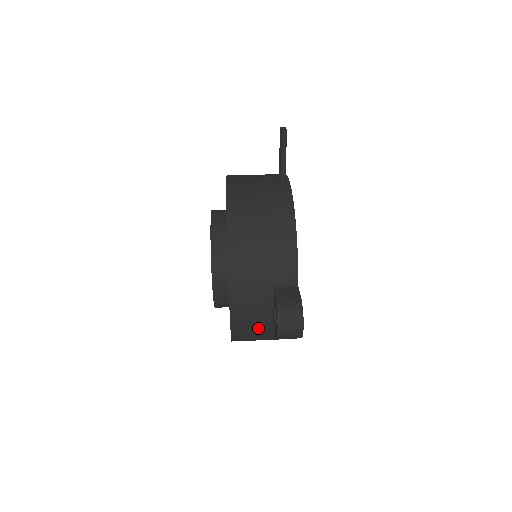
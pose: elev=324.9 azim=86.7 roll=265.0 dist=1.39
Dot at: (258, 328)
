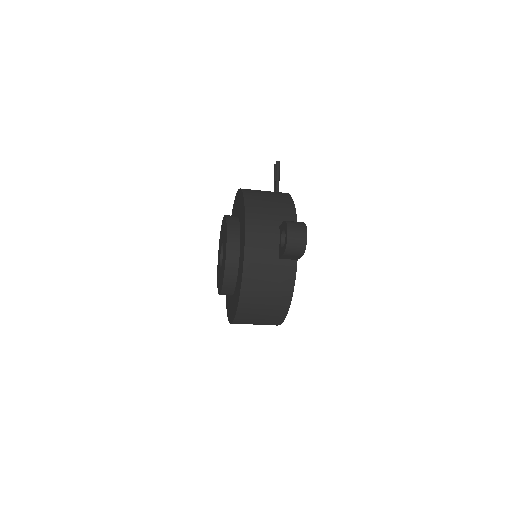
Dot at: (266, 267)
